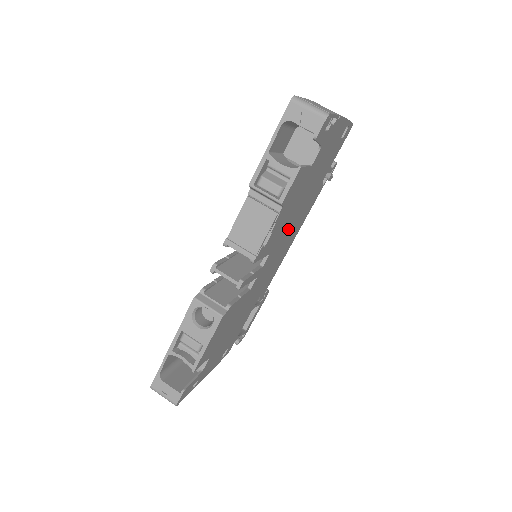
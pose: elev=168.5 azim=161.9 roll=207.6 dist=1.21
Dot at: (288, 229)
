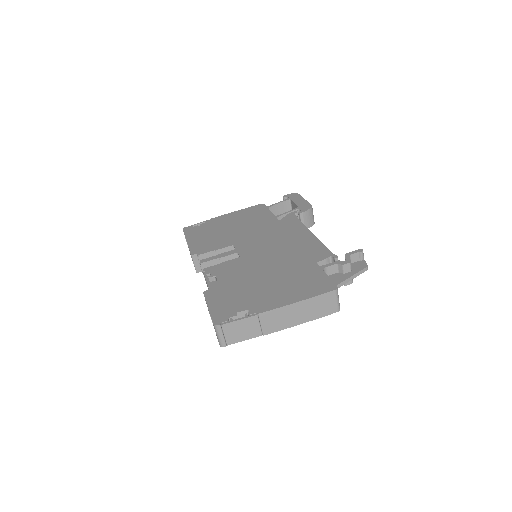
Dot at: occluded
